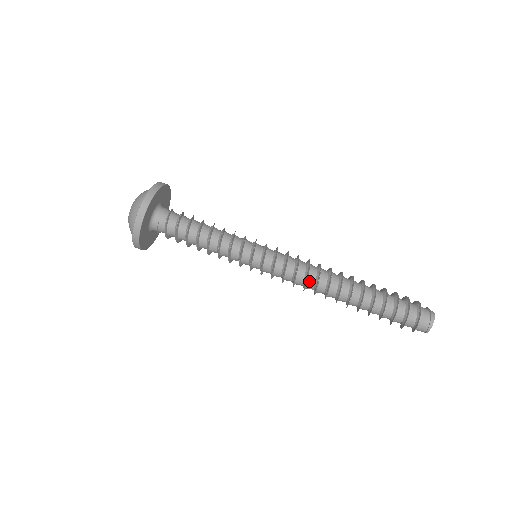
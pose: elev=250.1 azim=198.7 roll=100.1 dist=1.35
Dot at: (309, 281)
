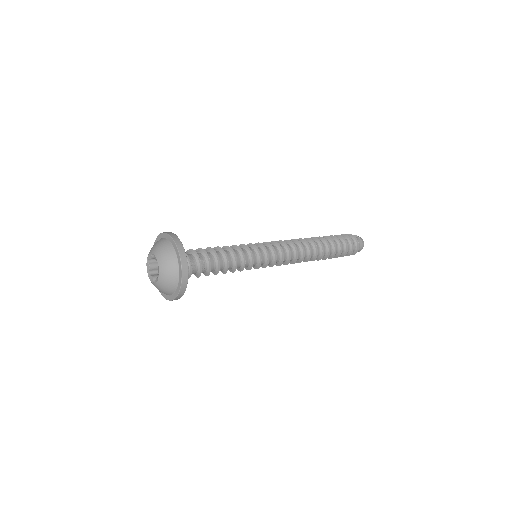
Dot at: (295, 260)
